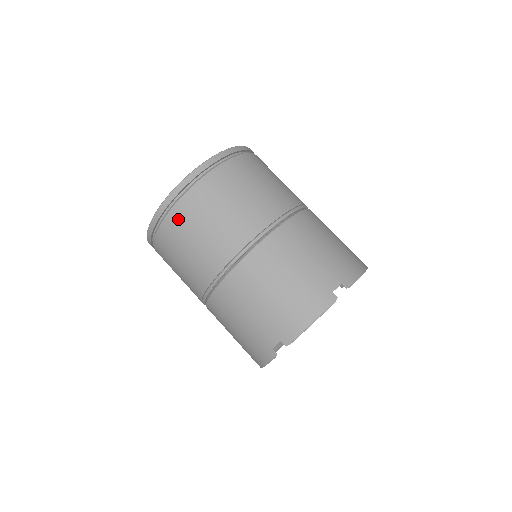
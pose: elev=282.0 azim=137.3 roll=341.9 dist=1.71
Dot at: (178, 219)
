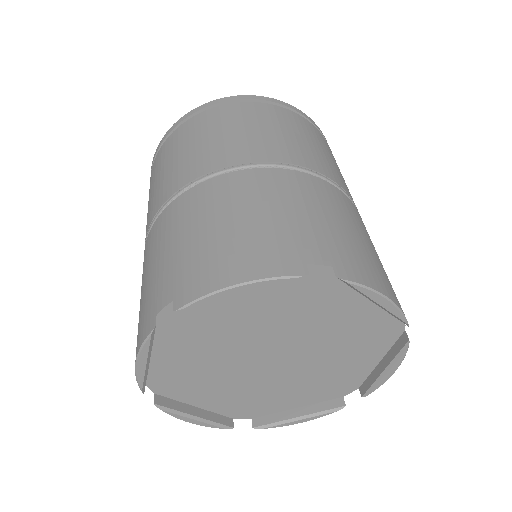
Dot at: (183, 131)
